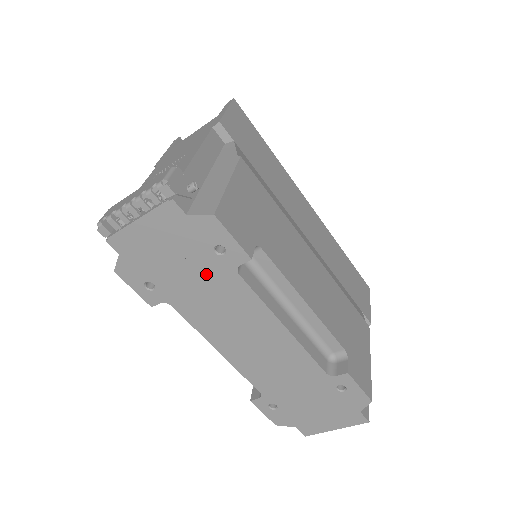
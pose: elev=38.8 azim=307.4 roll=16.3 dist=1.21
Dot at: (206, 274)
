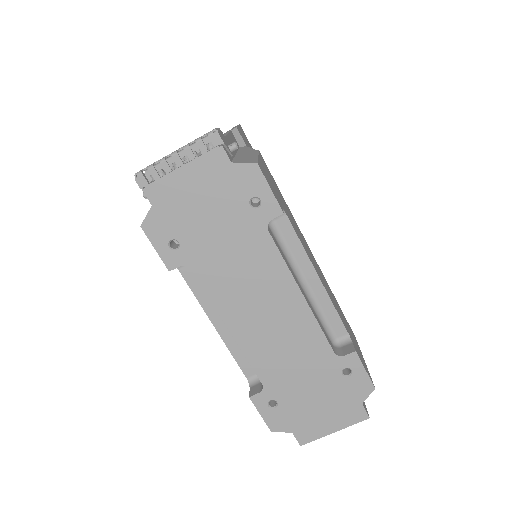
Dot at: (236, 230)
